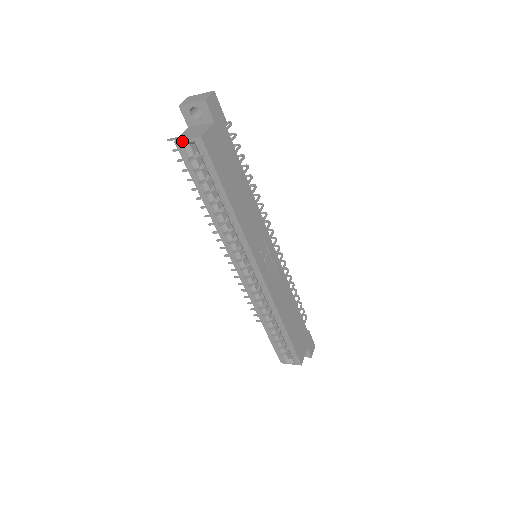
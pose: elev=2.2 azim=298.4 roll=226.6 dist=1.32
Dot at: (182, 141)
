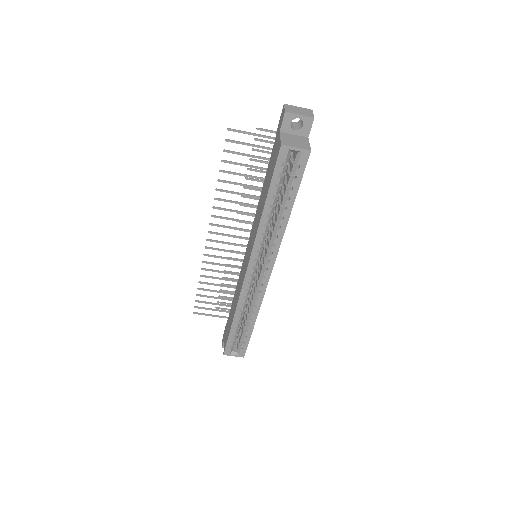
Dot at: (290, 147)
